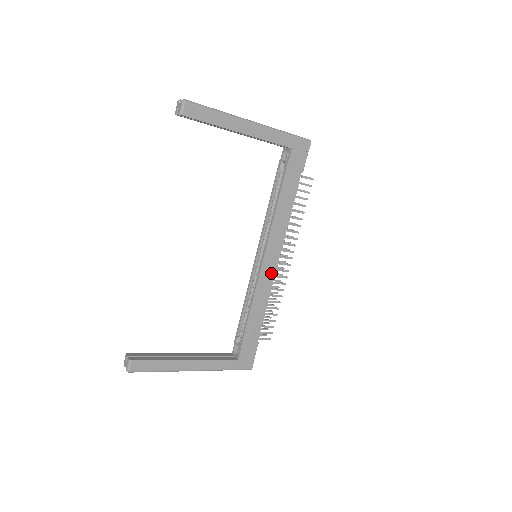
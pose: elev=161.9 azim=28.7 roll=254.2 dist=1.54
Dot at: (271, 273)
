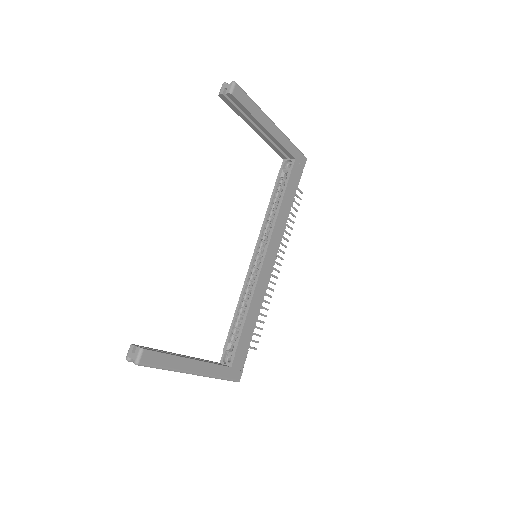
Dot at: (267, 275)
